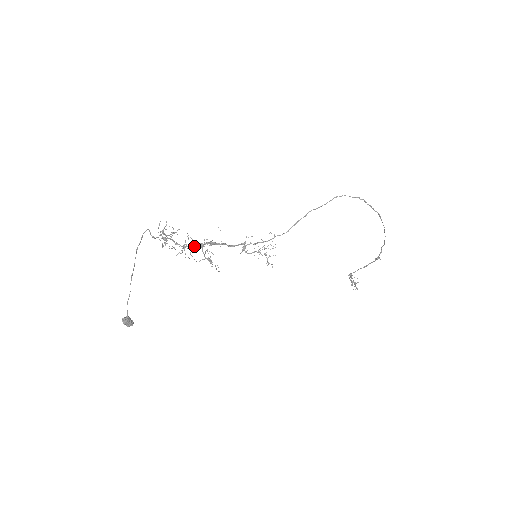
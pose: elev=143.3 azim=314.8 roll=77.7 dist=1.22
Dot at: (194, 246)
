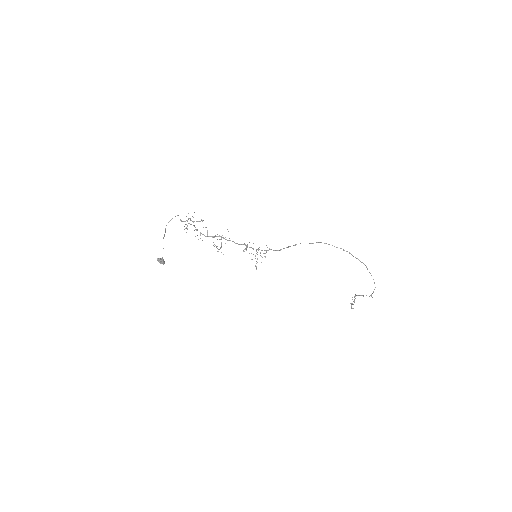
Dot at: (207, 235)
